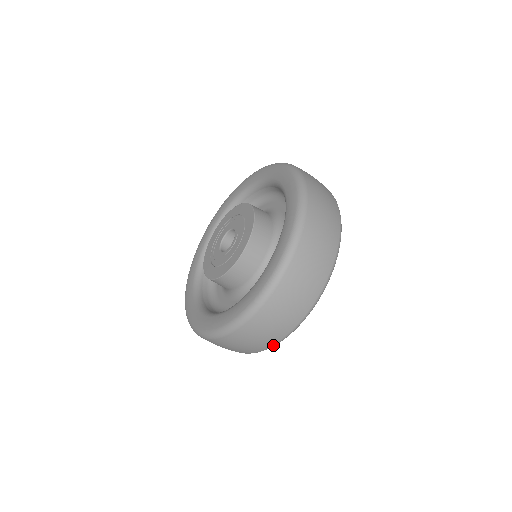
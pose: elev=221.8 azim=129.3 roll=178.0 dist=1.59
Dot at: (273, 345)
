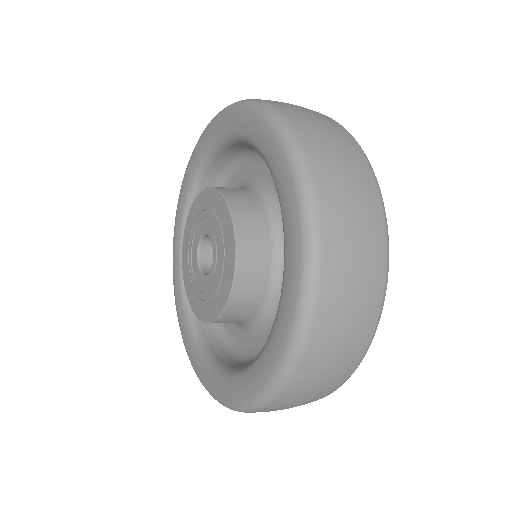
Dot at: occluded
